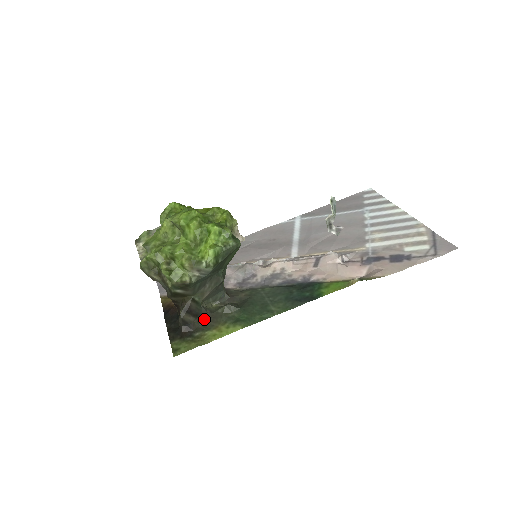
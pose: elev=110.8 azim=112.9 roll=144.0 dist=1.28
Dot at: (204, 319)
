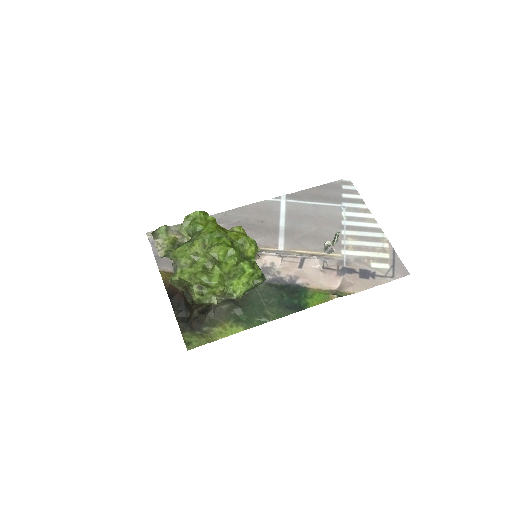
Dot at: (210, 313)
